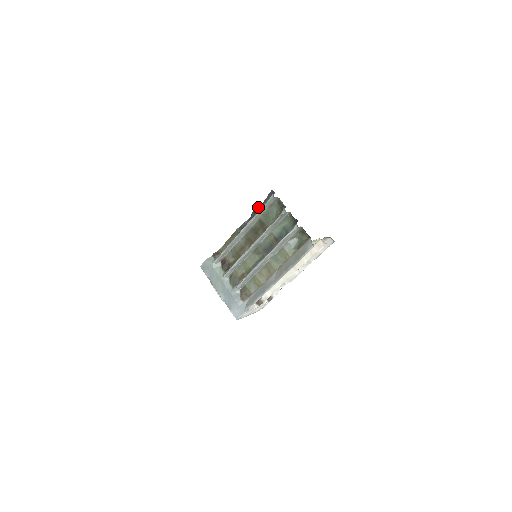
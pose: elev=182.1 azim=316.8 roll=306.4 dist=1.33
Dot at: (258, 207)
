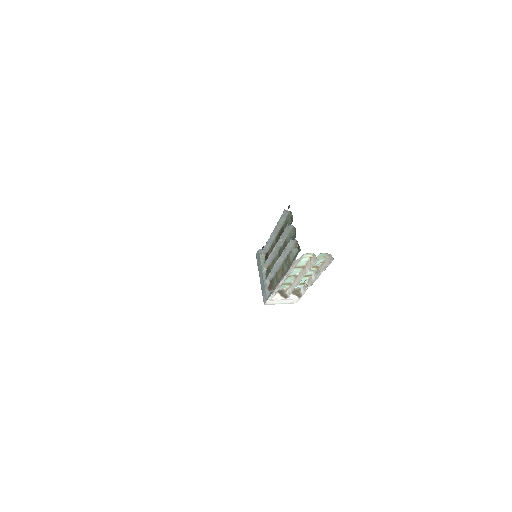
Dot at: occluded
